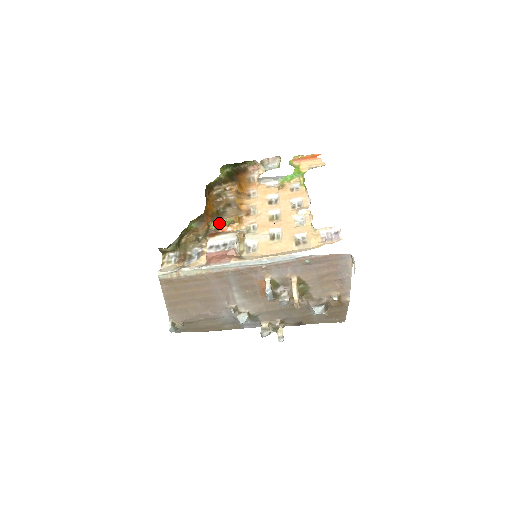
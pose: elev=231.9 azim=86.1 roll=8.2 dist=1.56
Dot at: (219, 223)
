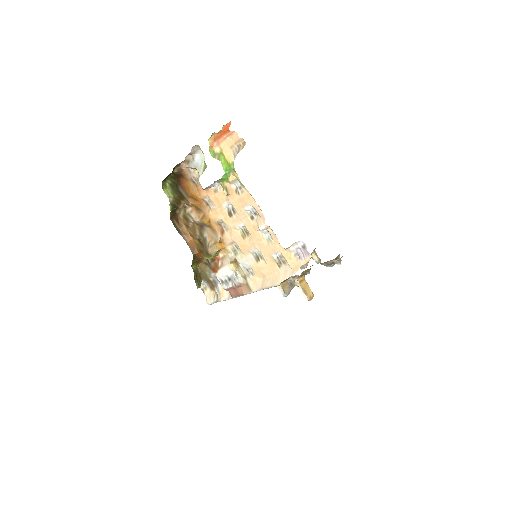
Dot at: (210, 257)
